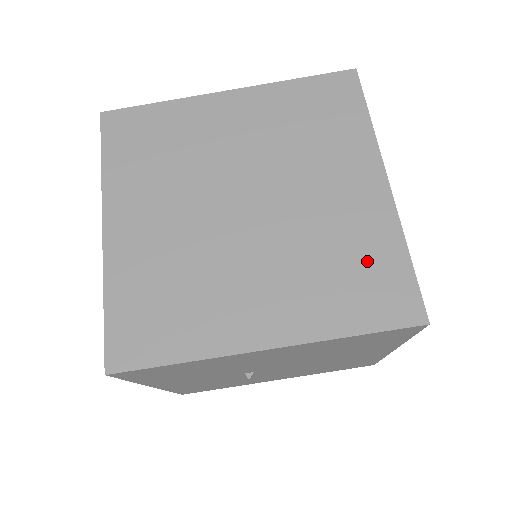
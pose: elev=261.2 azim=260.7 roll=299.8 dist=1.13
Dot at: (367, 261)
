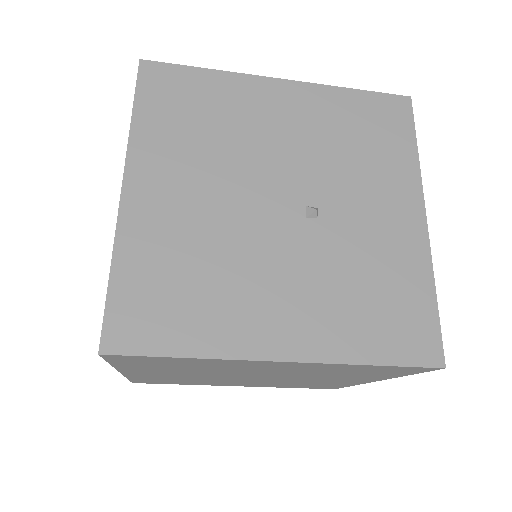
Dot at: (322, 385)
